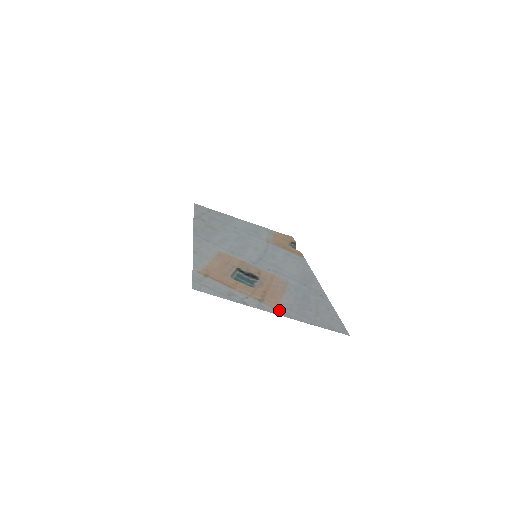
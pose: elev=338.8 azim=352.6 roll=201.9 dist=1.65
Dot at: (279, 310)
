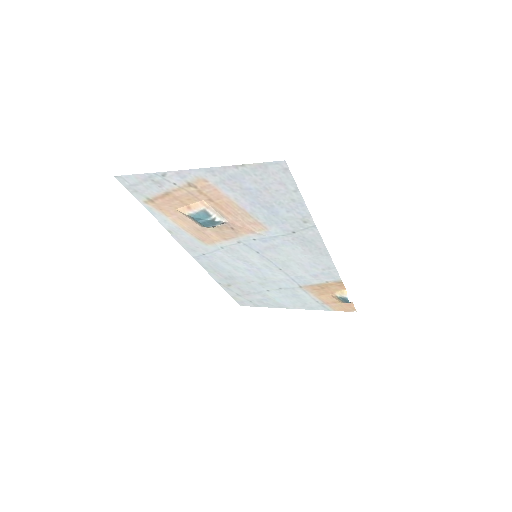
Dot at: (204, 177)
